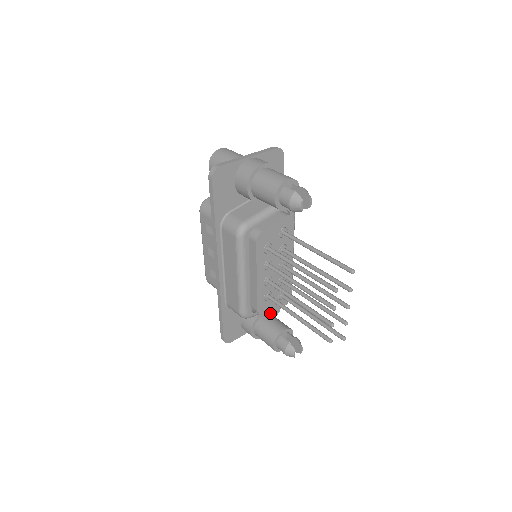
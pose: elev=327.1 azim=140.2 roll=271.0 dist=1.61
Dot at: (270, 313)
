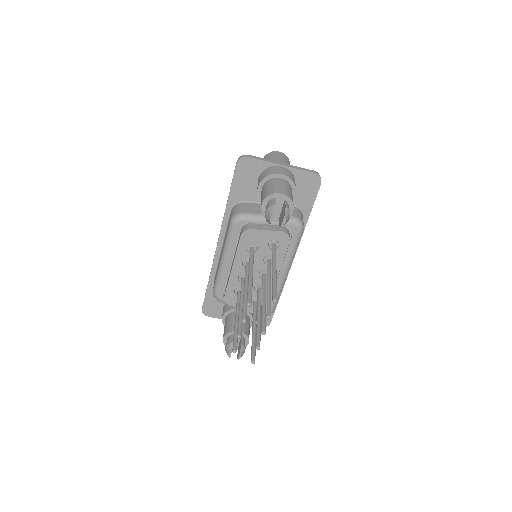
Dot at: (248, 315)
